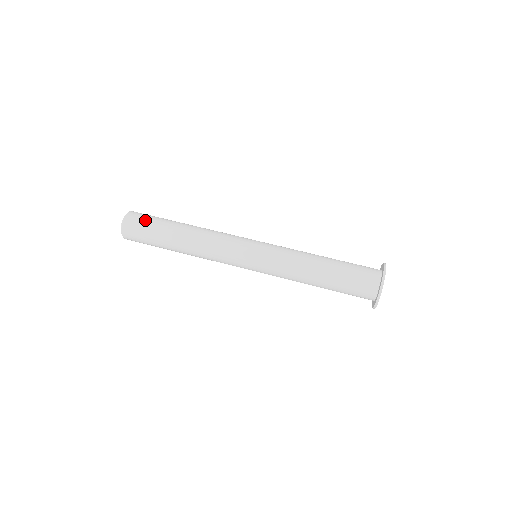
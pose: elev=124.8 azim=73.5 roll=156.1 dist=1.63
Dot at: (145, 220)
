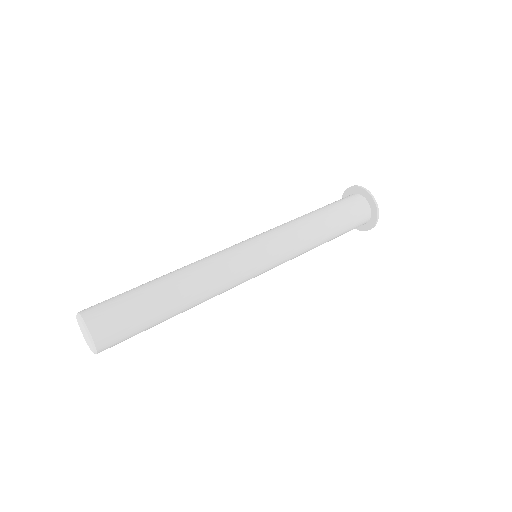
Dot at: (120, 312)
